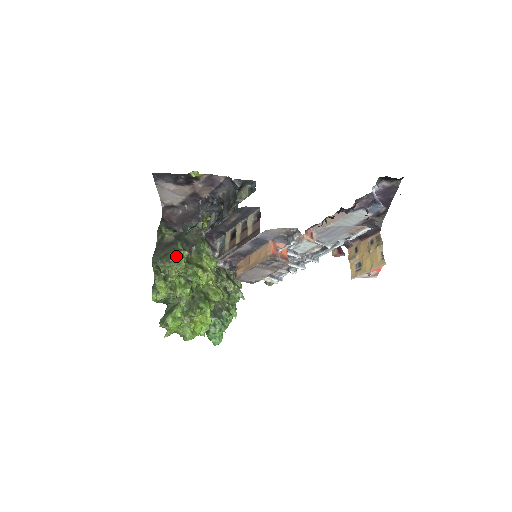
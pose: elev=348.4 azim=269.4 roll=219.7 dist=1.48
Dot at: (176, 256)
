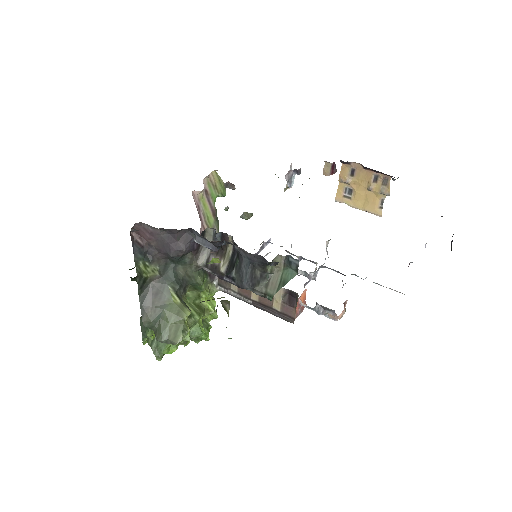
Dot at: (181, 332)
